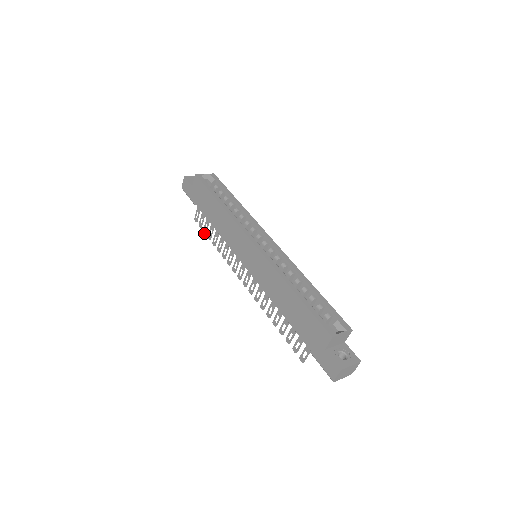
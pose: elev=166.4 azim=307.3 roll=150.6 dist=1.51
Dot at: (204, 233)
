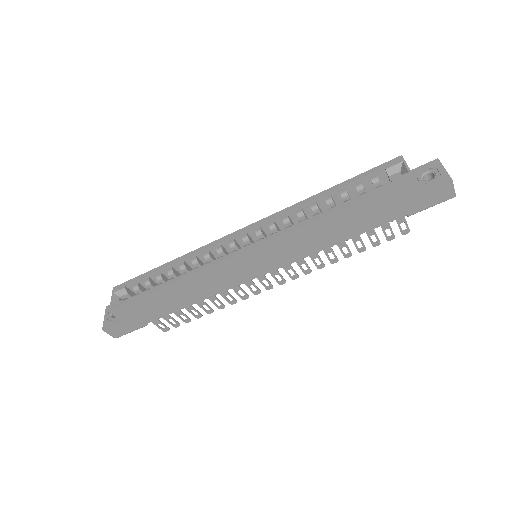
Dot at: occluded
